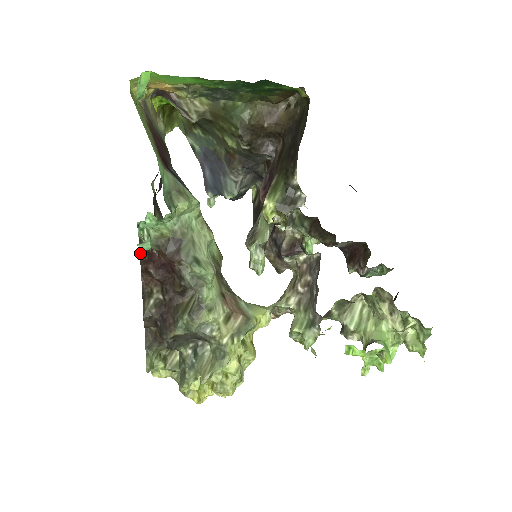
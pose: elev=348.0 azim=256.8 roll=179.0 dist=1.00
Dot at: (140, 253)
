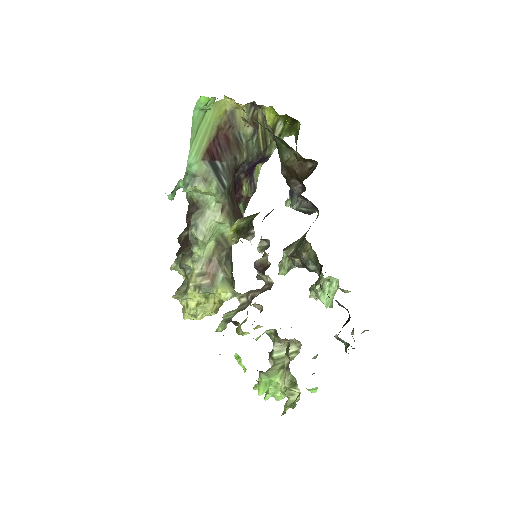
Dot at: occluded
